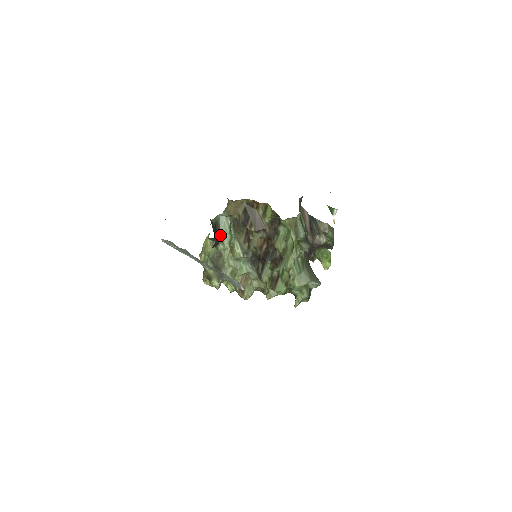
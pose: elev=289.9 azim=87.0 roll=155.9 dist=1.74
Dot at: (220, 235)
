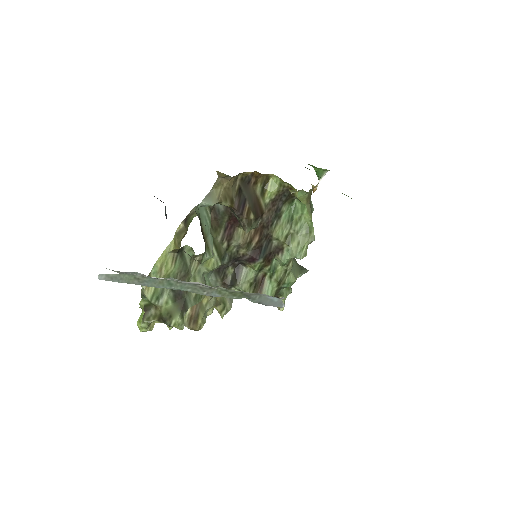
Dot at: (204, 239)
